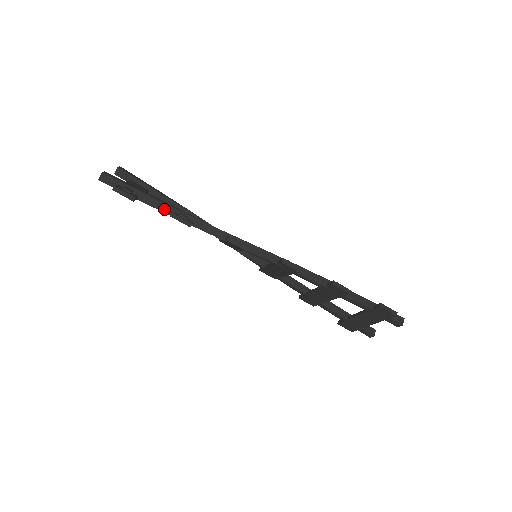
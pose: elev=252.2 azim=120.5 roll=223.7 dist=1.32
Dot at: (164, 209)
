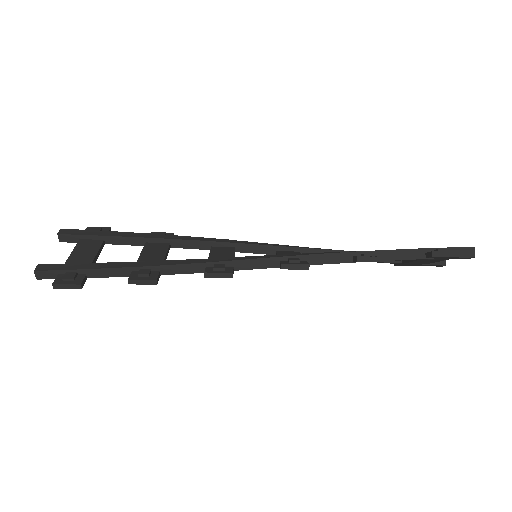
Dot at: (121, 274)
